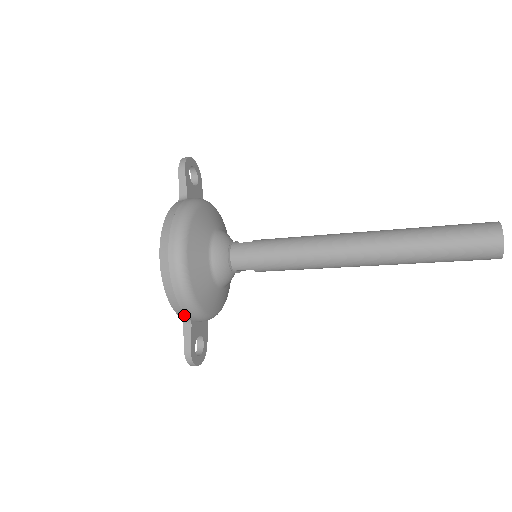
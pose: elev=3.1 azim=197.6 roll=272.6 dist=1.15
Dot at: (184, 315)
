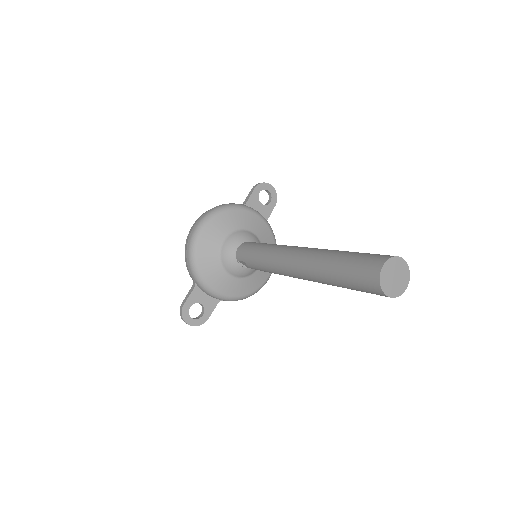
Dot at: (191, 275)
